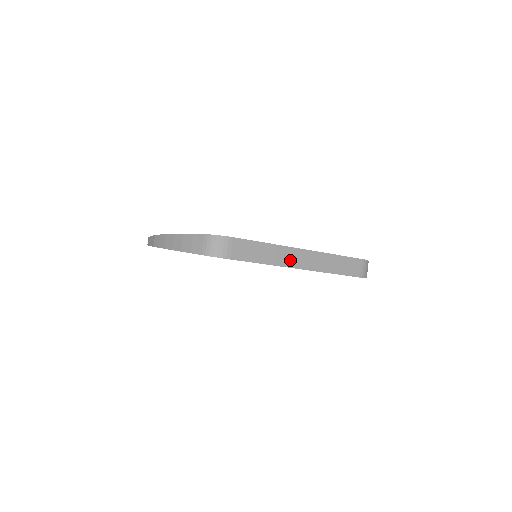
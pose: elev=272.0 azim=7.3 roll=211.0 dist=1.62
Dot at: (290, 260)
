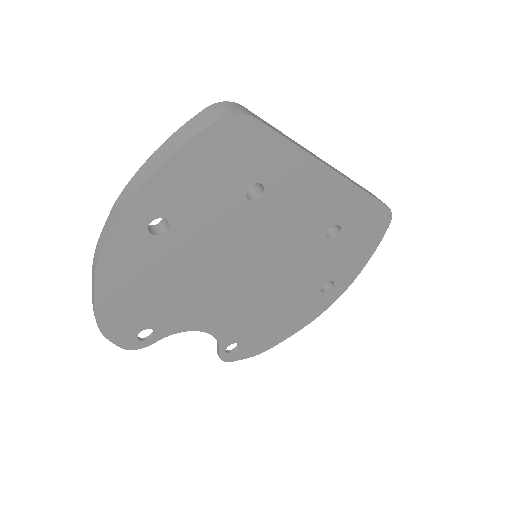
Dot at: (316, 157)
